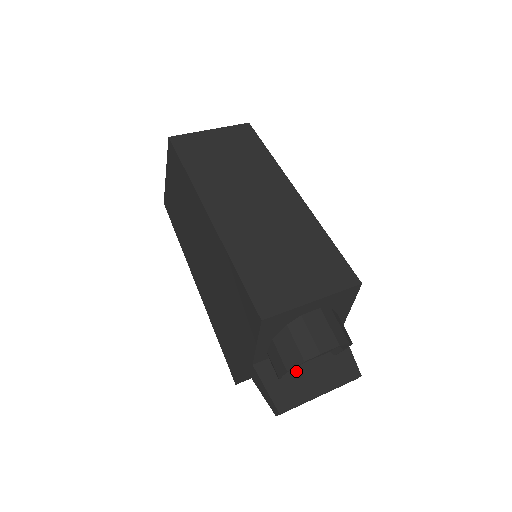
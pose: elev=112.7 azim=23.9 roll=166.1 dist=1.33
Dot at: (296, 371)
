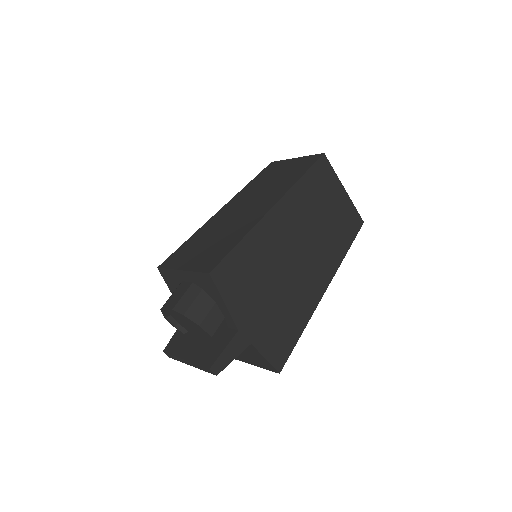
Dot at: (192, 336)
